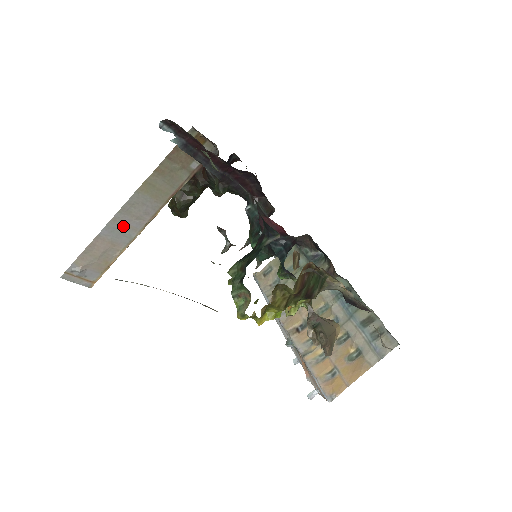
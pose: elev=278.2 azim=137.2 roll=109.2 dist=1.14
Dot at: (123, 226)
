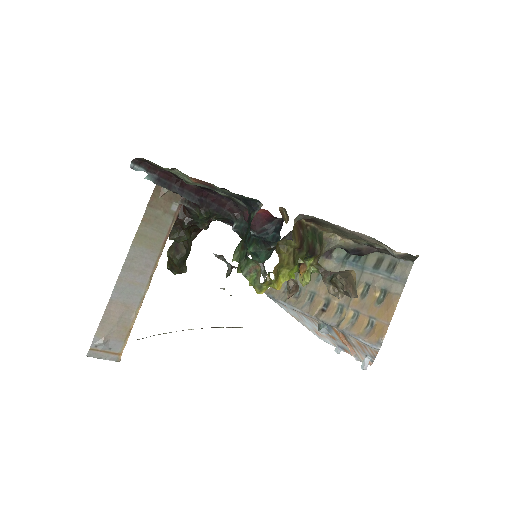
Dot at: (130, 284)
